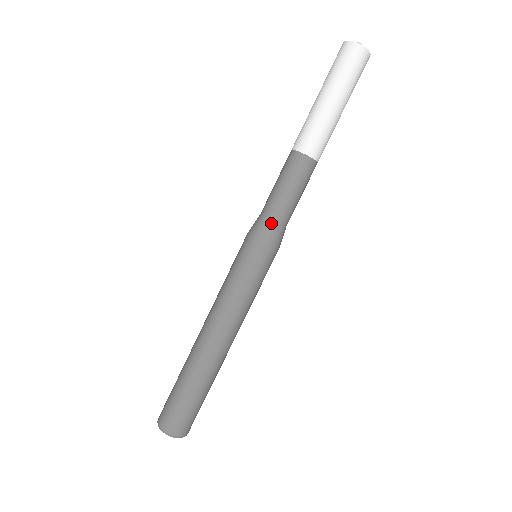
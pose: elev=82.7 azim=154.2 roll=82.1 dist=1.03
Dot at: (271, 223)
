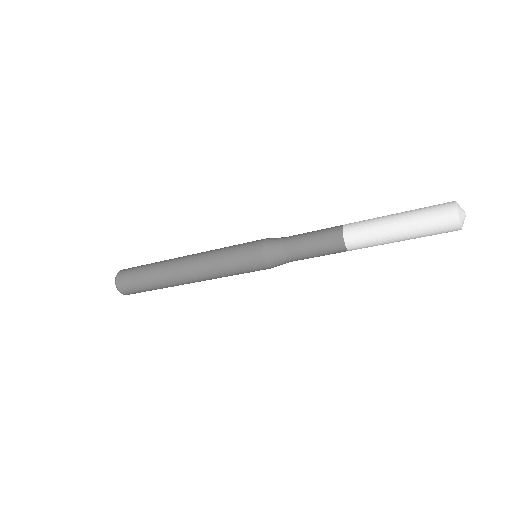
Dot at: (284, 261)
